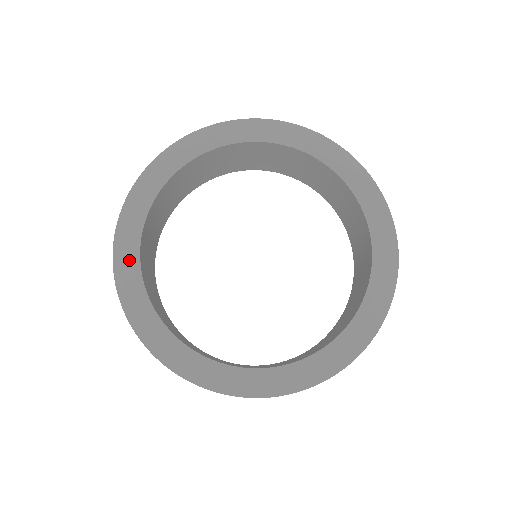
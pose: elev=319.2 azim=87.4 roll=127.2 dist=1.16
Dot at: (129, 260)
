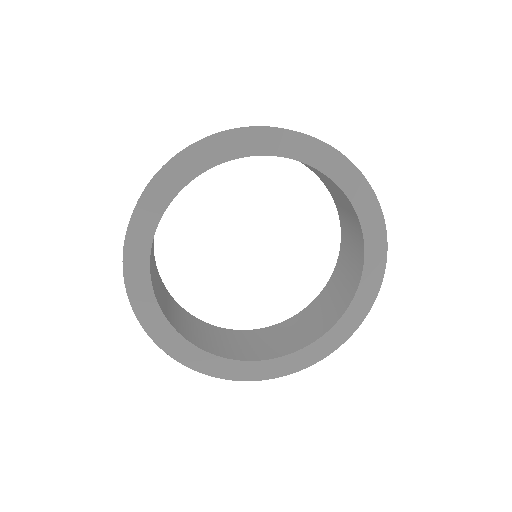
Dot at: (150, 310)
